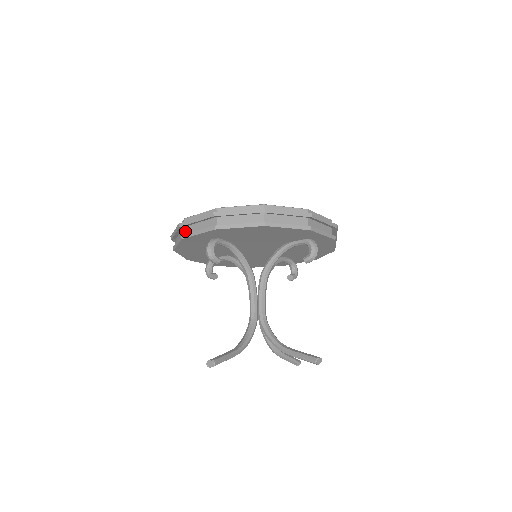
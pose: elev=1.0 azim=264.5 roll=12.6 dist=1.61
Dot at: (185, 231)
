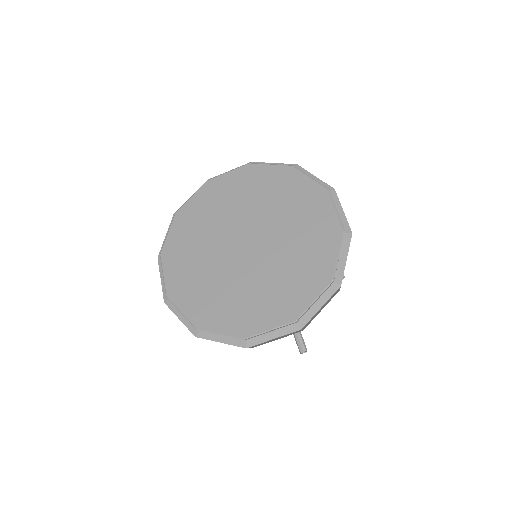
Dot at: occluded
